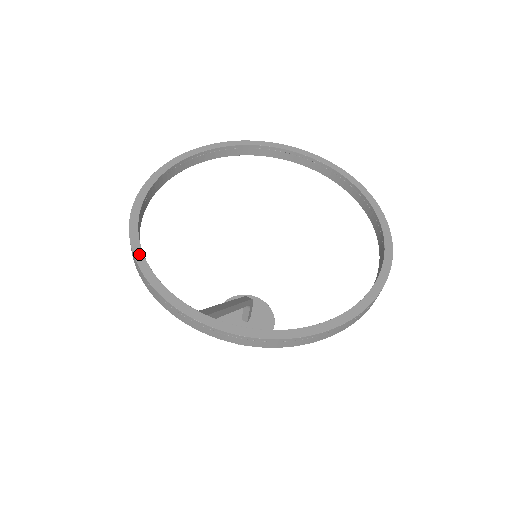
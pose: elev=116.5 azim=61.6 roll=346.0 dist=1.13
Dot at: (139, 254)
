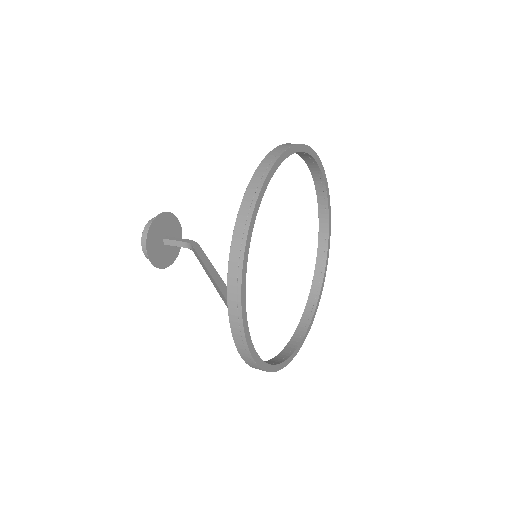
Dot at: (252, 228)
